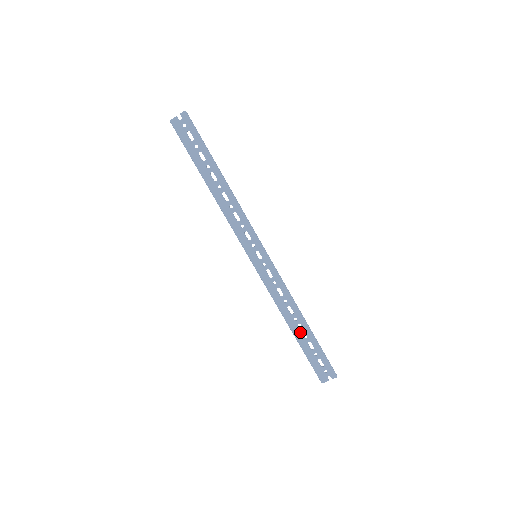
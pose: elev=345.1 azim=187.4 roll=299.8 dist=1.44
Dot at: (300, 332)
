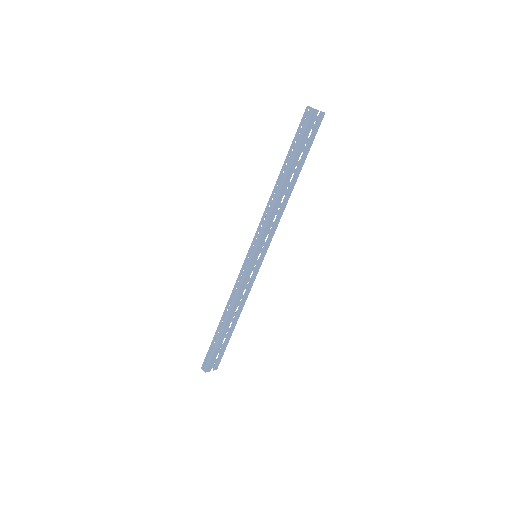
Dot at: (228, 328)
